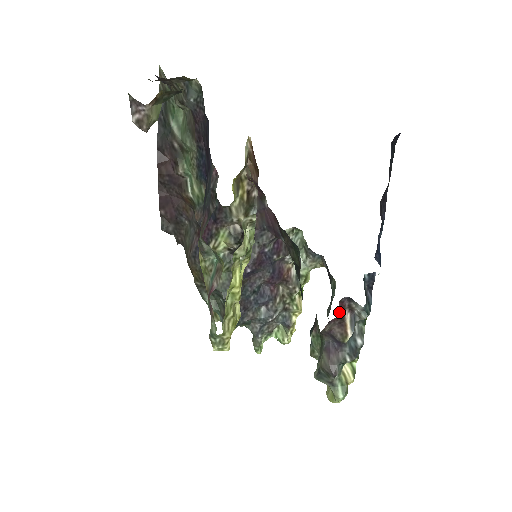
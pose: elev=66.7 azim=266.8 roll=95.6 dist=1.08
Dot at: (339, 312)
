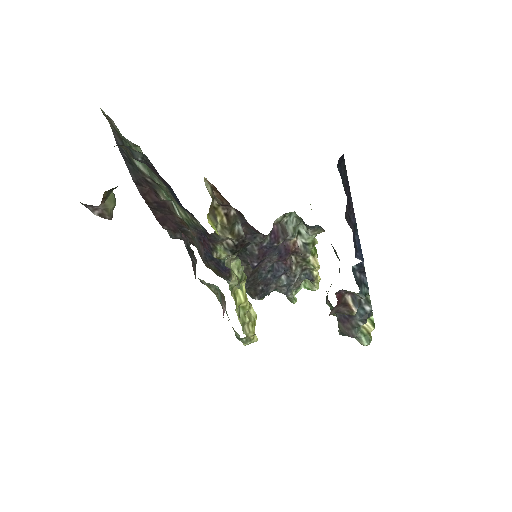
Dot at: (339, 300)
